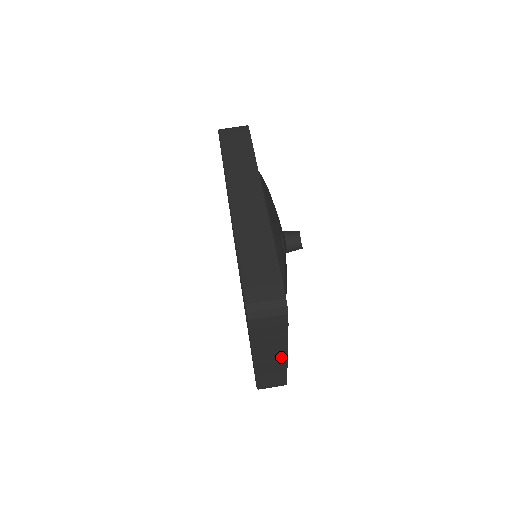
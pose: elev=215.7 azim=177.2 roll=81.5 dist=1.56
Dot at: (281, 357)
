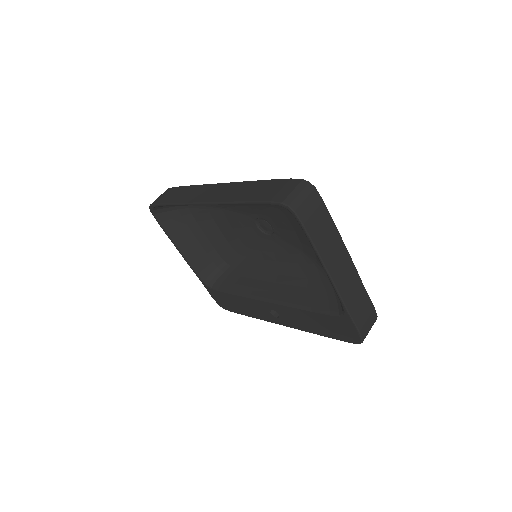
Dot at: (347, 262)
